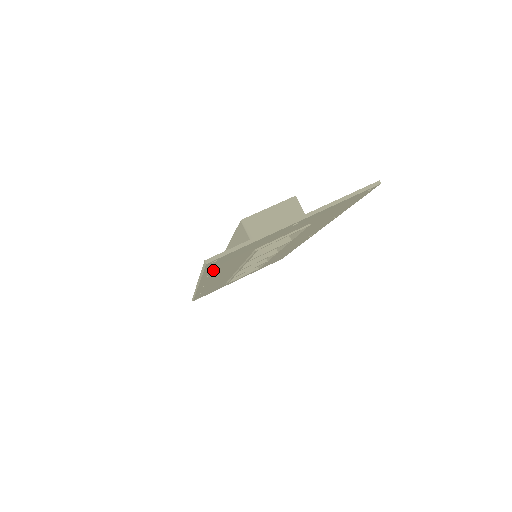
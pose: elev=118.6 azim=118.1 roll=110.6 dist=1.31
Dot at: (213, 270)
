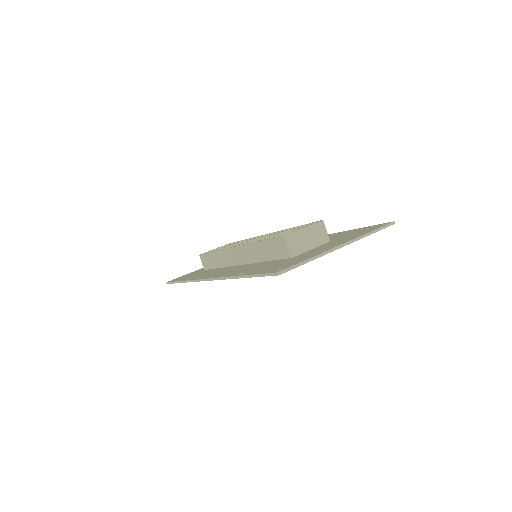
Dot at: occluded
